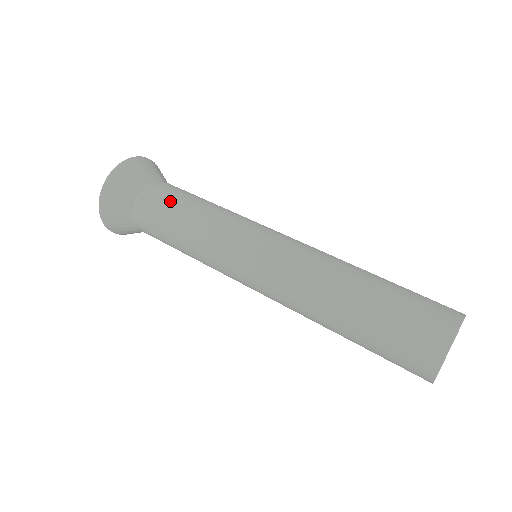
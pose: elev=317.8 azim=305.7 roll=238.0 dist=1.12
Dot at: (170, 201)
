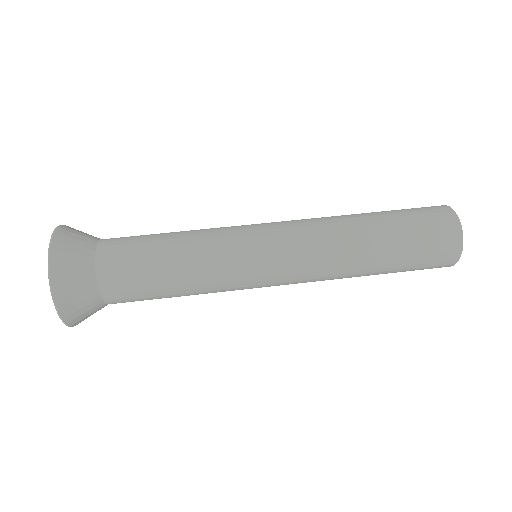
Dot at: (143, 239)
